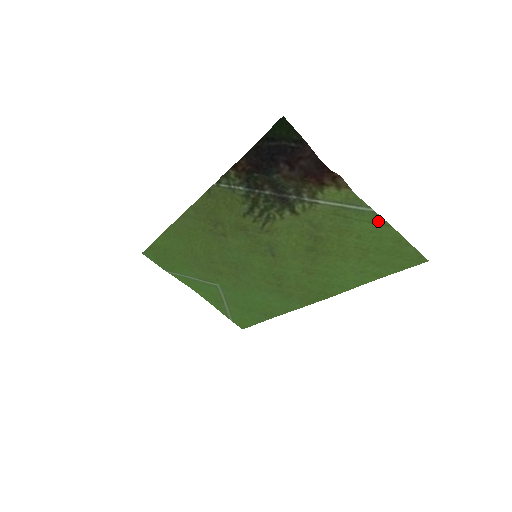
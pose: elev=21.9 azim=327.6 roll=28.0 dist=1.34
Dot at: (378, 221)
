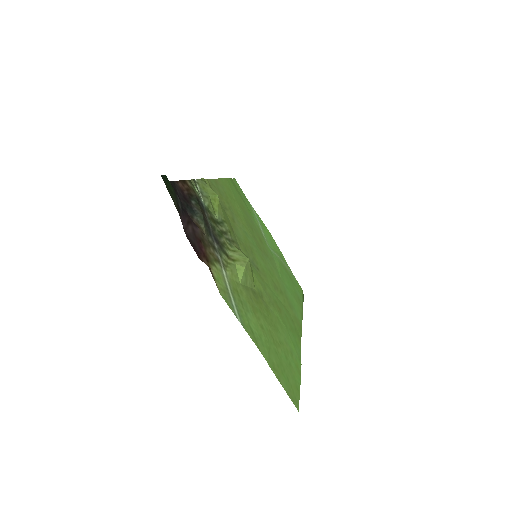
Dot at: (252, 334)
